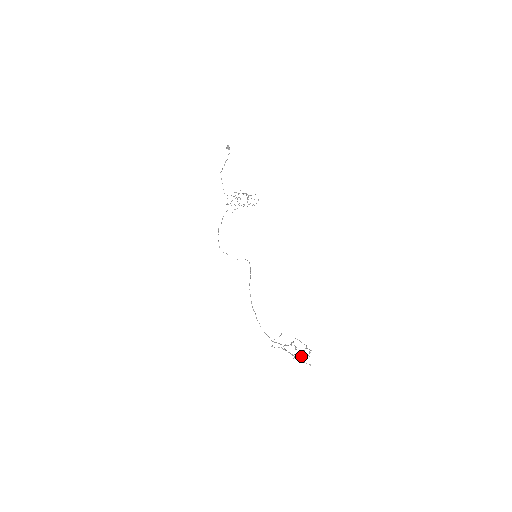
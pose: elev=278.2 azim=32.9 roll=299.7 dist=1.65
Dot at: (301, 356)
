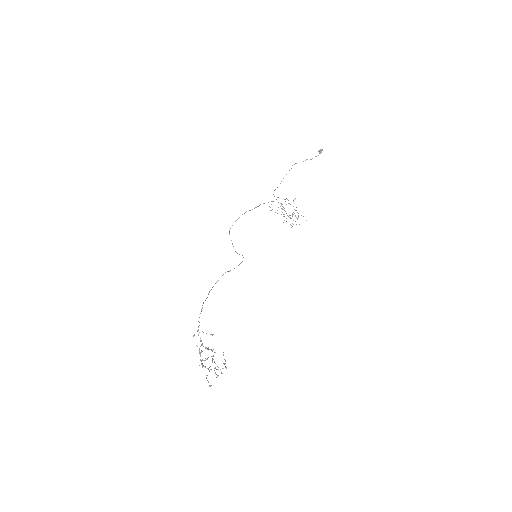
Dot at: occluded
